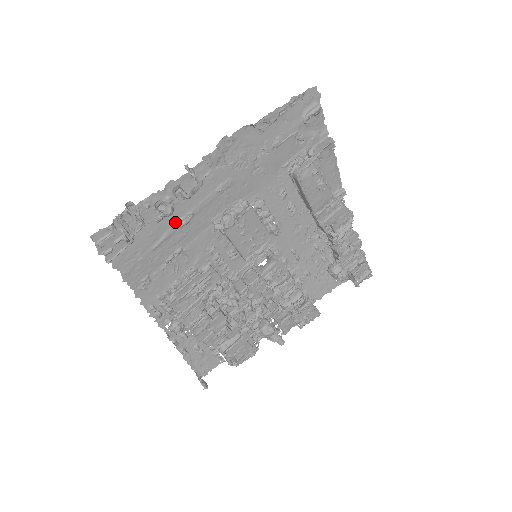
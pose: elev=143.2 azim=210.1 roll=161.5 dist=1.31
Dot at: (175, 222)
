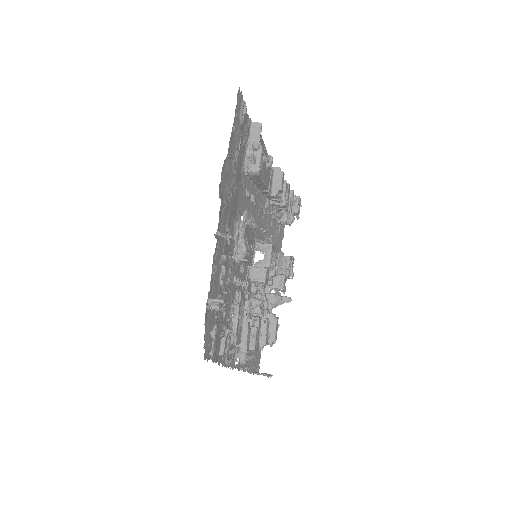
Dot at: (218, 284)
